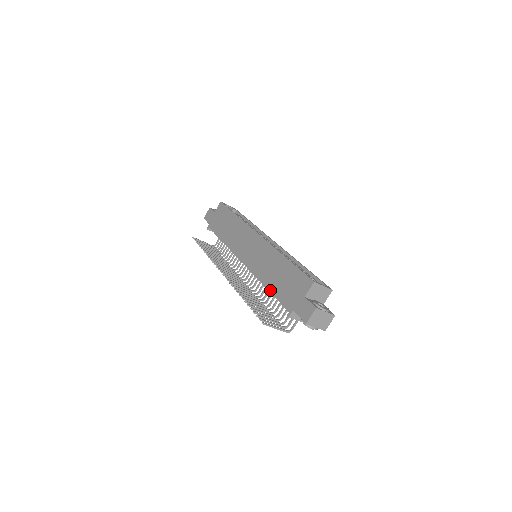
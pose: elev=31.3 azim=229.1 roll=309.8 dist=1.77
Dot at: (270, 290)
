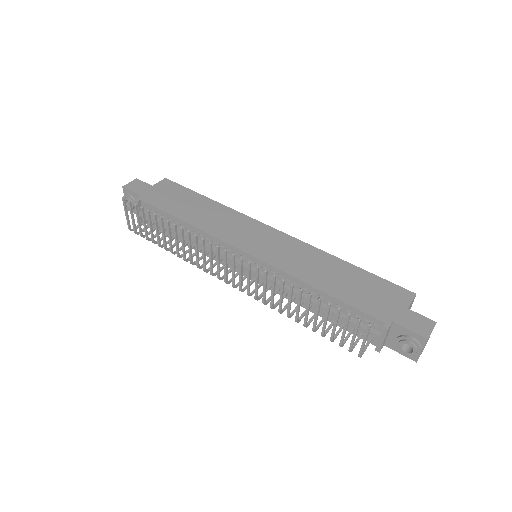
Dot at: (332, 293)
